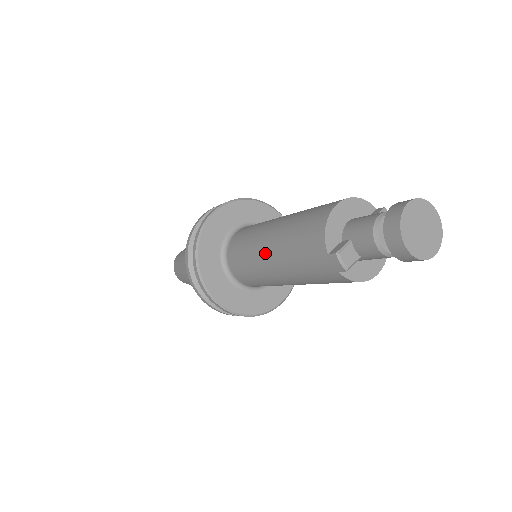
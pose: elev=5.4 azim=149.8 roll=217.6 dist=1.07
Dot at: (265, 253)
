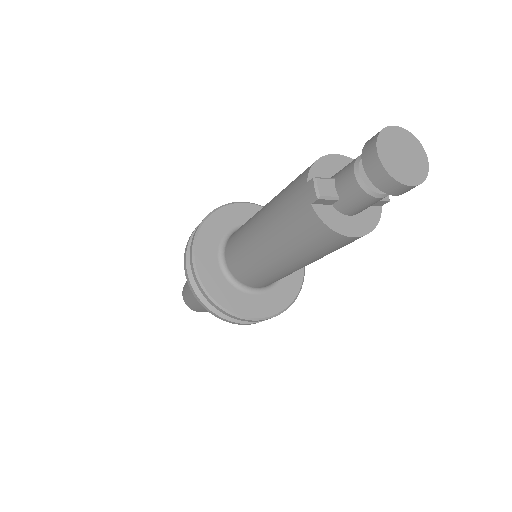
Dot at: (258, 216)
